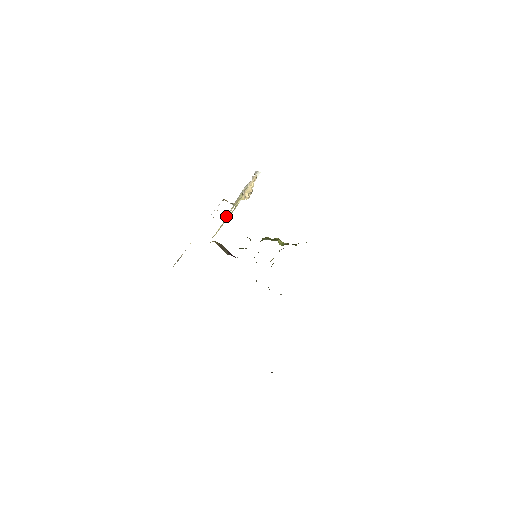
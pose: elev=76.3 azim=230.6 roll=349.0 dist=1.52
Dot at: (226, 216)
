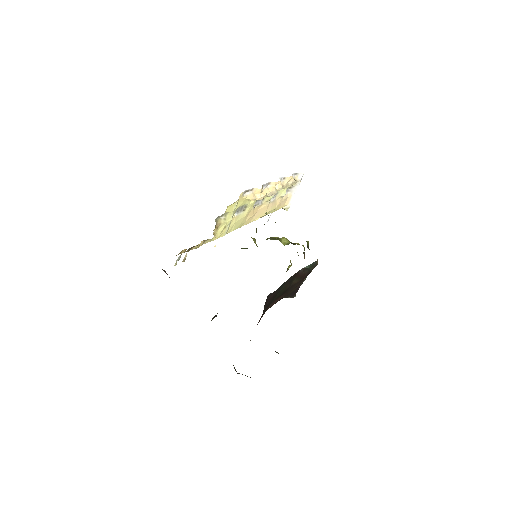
Dot at: (223, 216)
